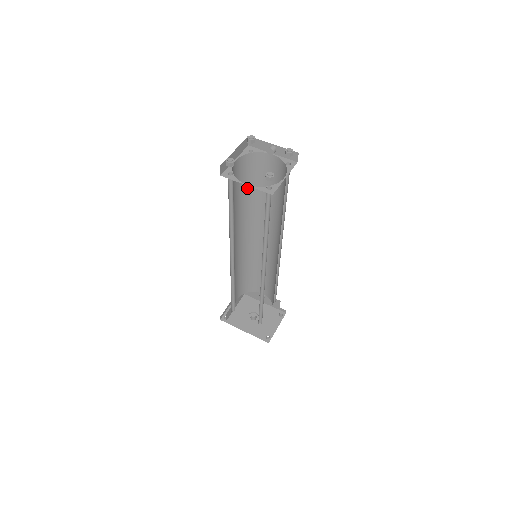
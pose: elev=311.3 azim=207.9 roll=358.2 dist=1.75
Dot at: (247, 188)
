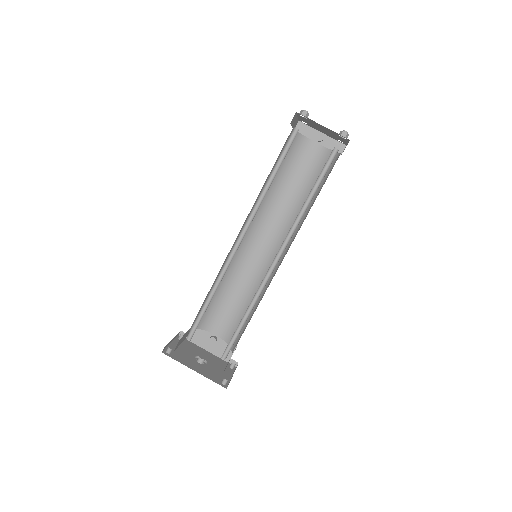
Dot at: (277, 173)
